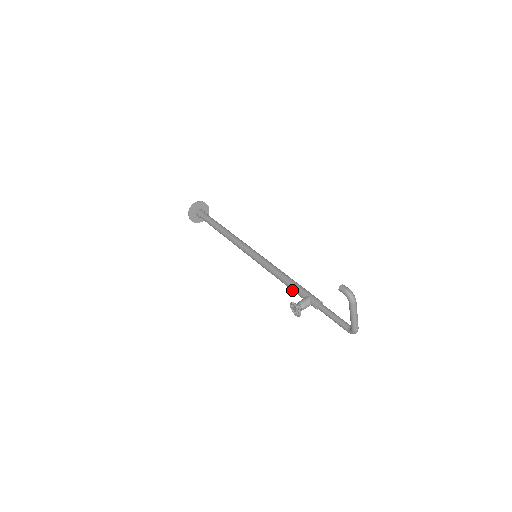
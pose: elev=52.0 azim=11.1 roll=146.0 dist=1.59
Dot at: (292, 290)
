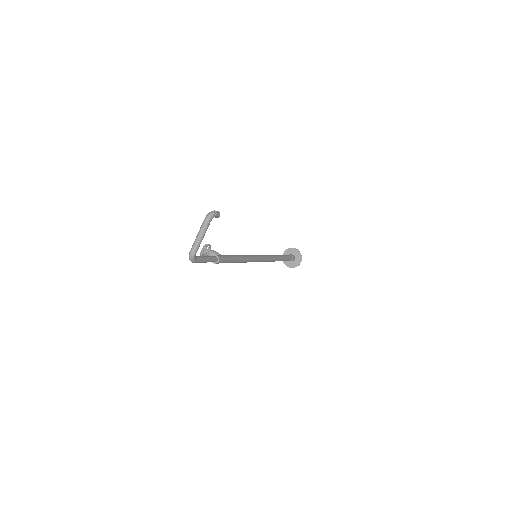
Dot at: occluded
